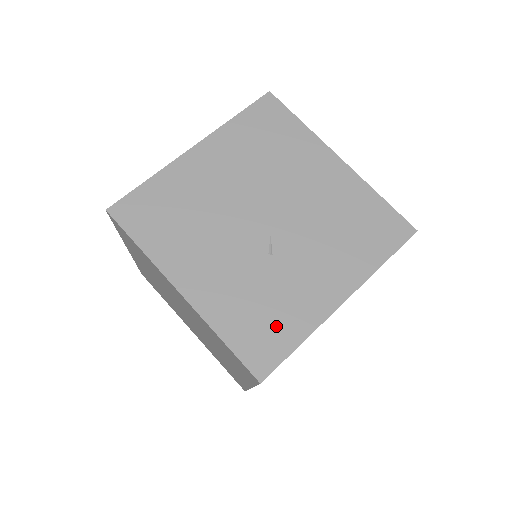
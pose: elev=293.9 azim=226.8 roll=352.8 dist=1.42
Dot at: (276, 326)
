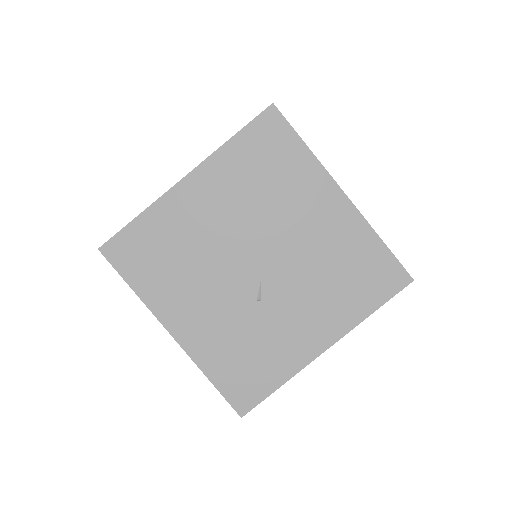
Dot at: (259, 370)
